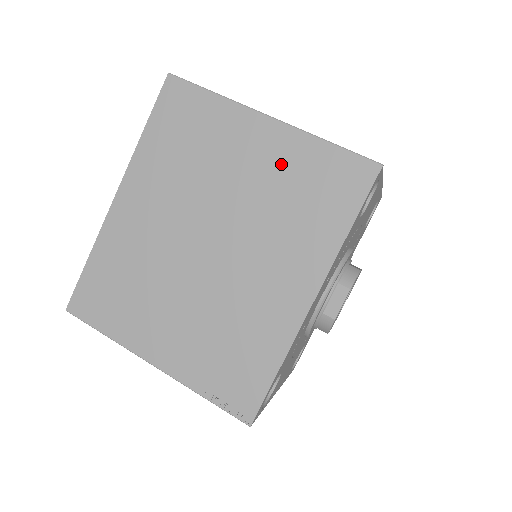
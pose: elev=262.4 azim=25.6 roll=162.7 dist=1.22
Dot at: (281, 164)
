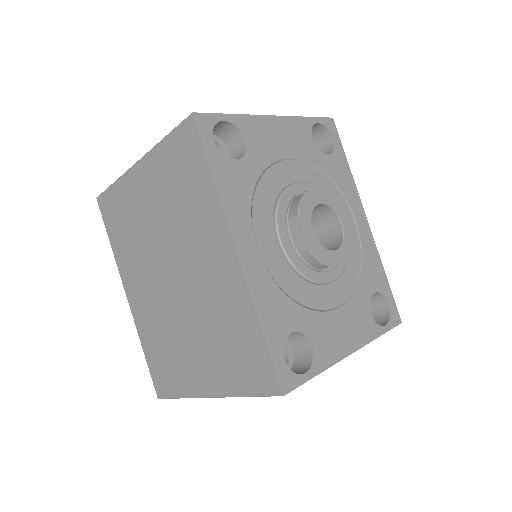
Dot at: (159, 183)
